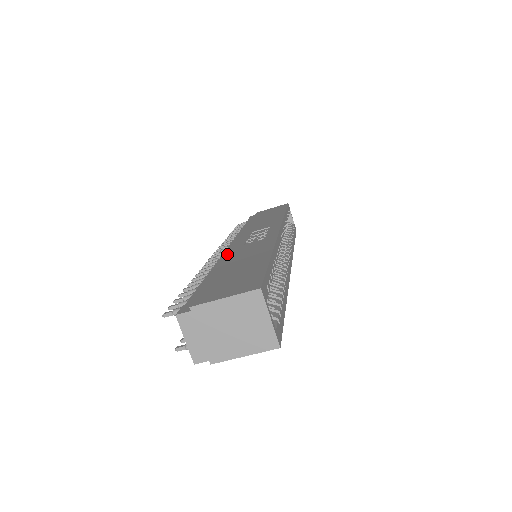
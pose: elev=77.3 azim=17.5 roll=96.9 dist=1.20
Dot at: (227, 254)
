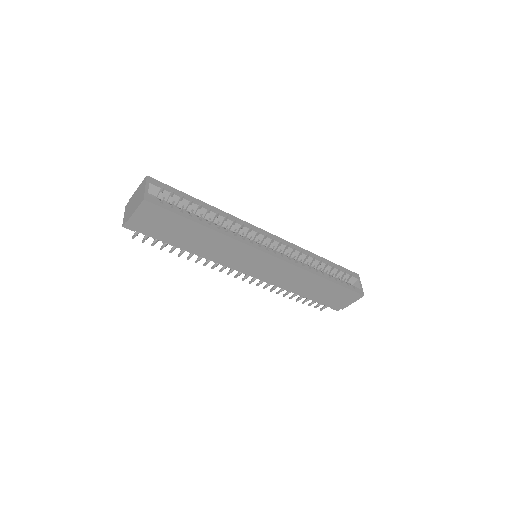
Dot at: occluded
